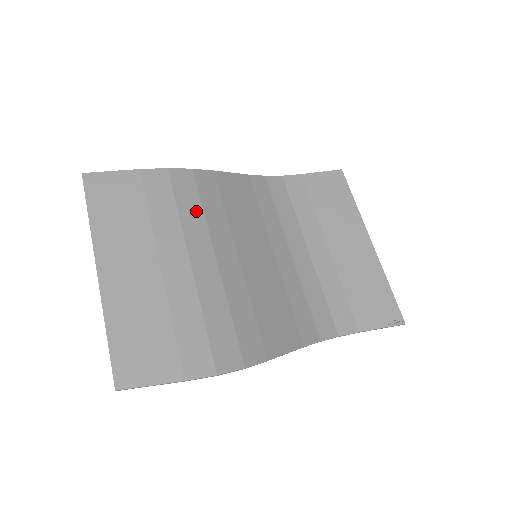
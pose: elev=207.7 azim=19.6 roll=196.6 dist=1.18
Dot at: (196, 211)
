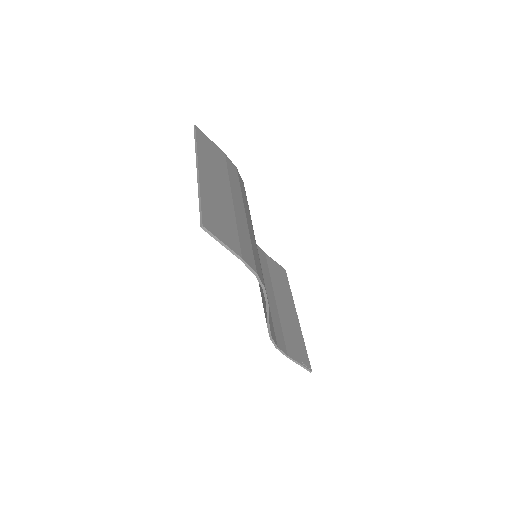
Dot at: (246, 199)
